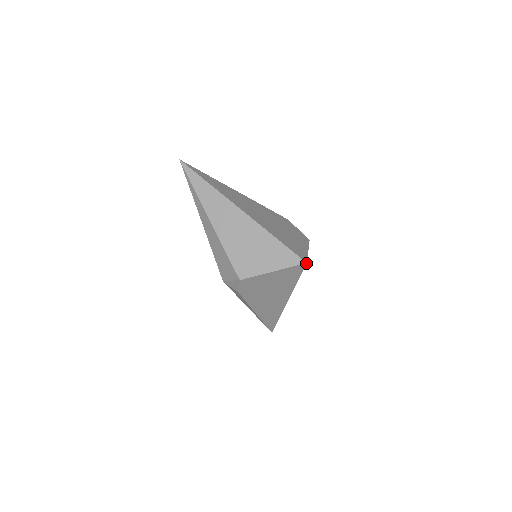
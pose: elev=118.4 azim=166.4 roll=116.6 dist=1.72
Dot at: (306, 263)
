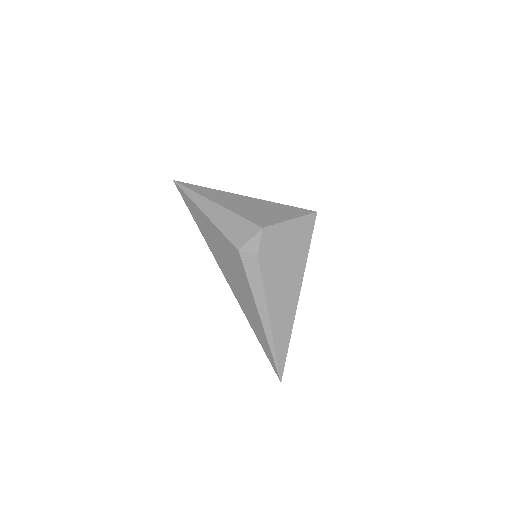
Dot at: (316, 212)
